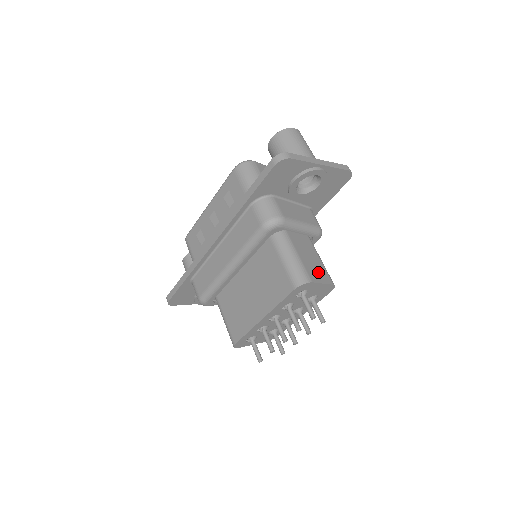
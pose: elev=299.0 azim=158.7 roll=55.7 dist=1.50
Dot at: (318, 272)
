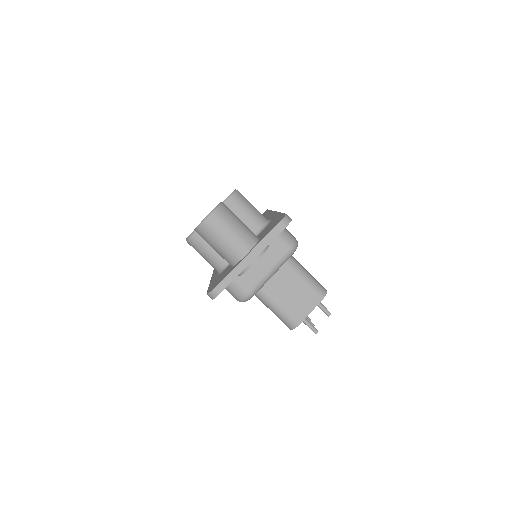
Dot at: (304, 302)
